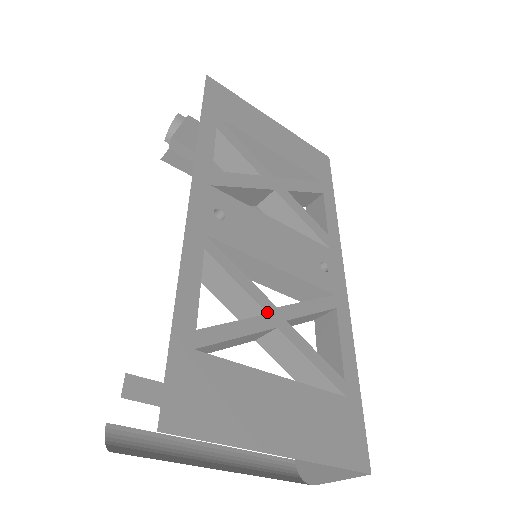
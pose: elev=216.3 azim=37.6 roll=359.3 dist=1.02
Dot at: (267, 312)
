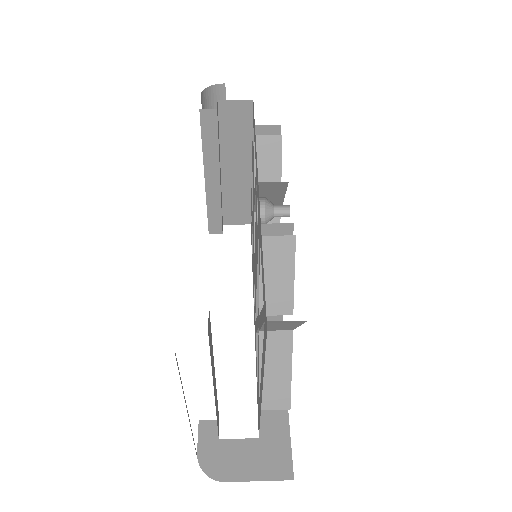
Dot at: occluded
